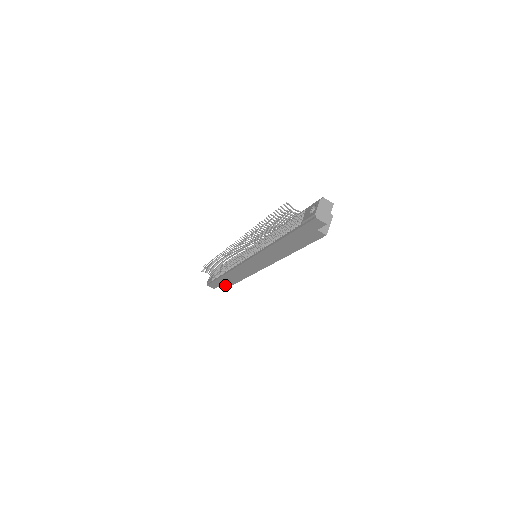
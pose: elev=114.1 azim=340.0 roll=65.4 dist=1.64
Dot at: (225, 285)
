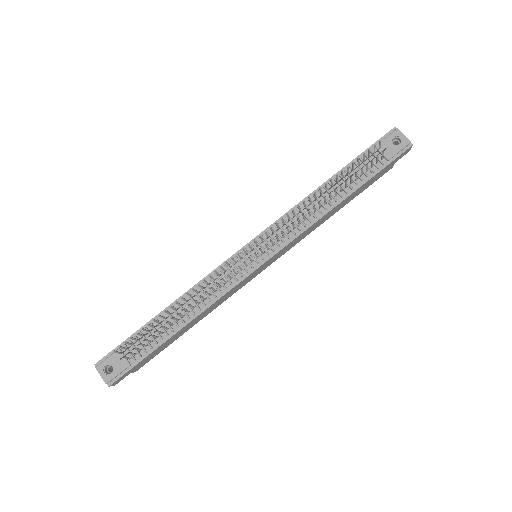
Dot at: (154, 355)
